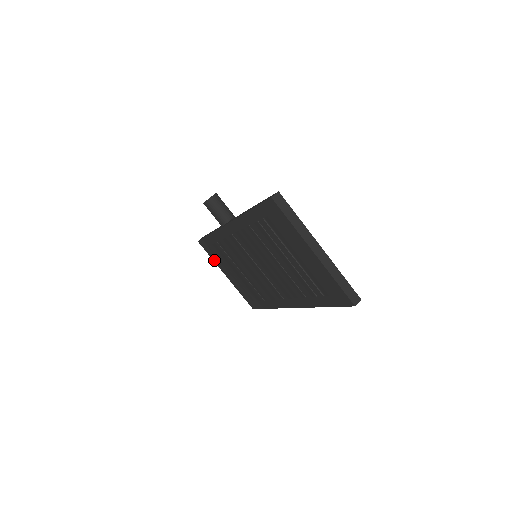
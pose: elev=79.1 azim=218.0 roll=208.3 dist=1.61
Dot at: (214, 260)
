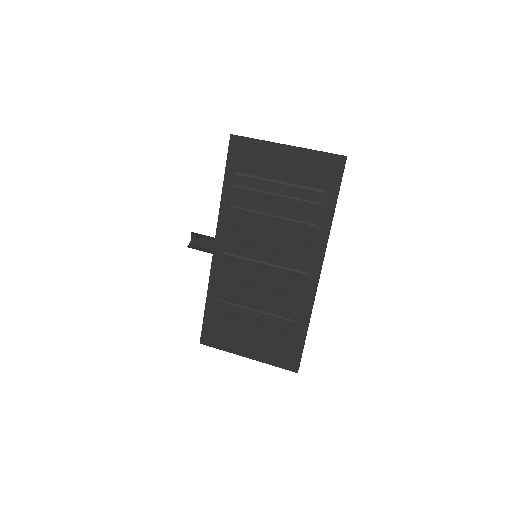
Dot at: (226, 348)
